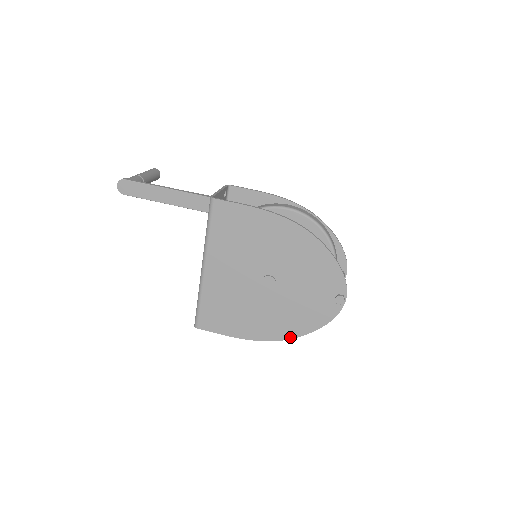
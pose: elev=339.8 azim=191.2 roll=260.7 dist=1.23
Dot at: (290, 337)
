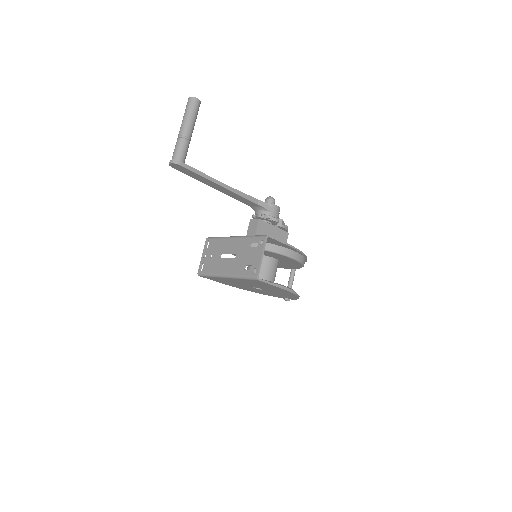
Dot at: occluded
